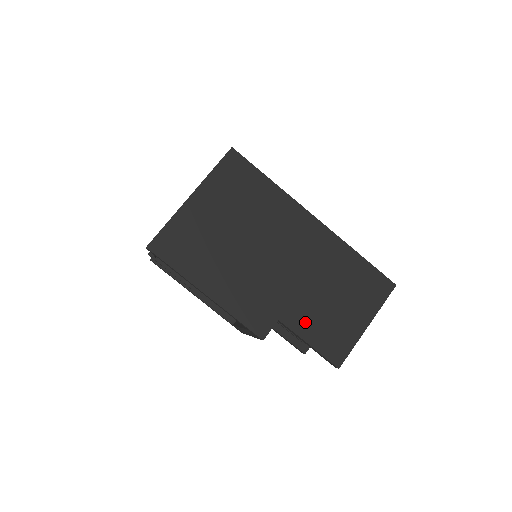
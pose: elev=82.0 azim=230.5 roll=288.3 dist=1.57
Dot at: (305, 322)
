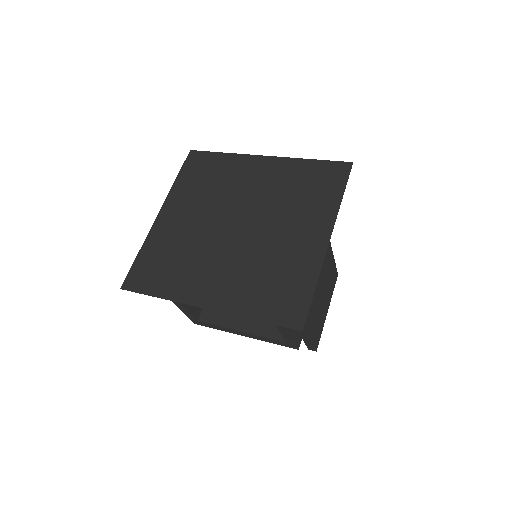
Dot at: (313, 323)
